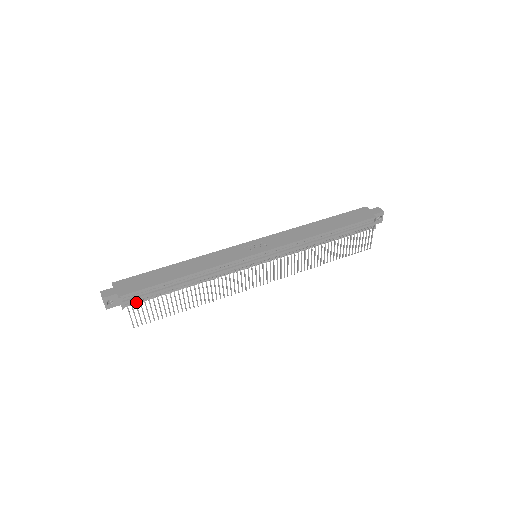
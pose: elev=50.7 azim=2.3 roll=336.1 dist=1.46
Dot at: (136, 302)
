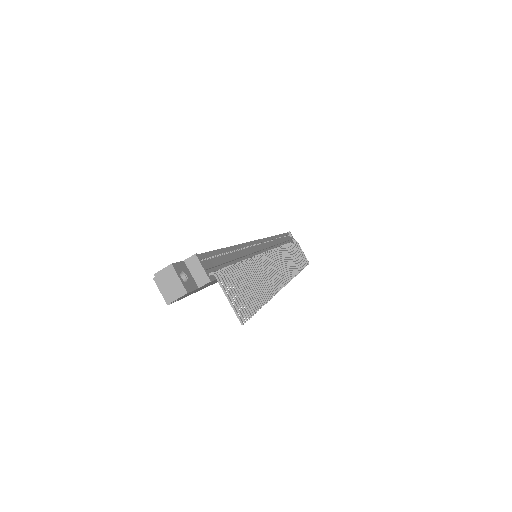
Dot at: (214, 276)
